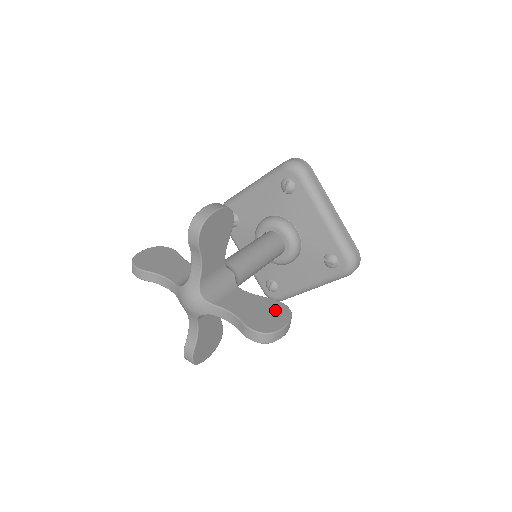
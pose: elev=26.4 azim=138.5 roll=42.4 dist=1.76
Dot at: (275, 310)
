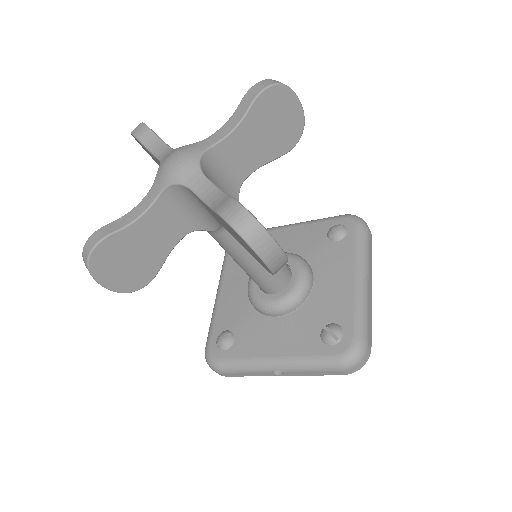
Dot at: occluded
